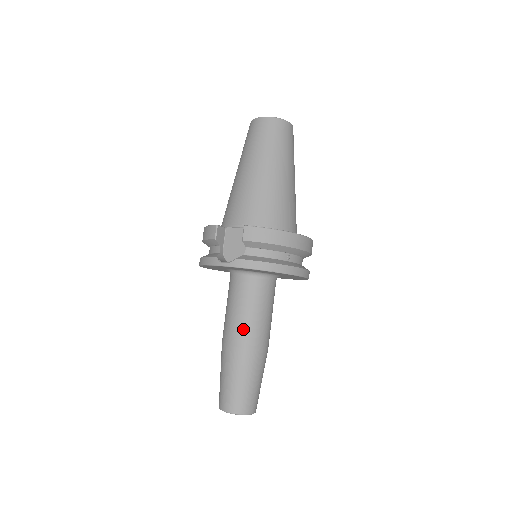
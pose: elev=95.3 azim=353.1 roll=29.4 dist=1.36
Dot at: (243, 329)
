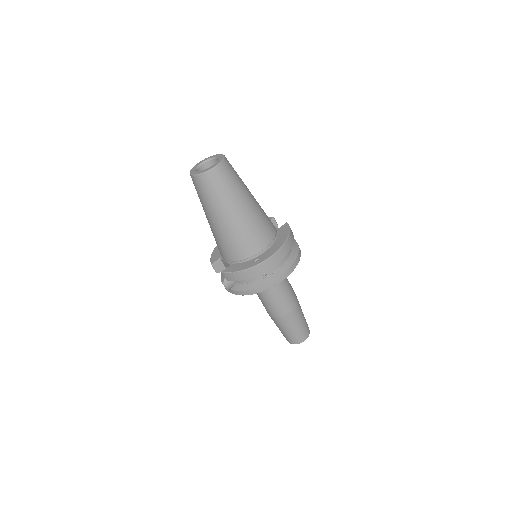
Dot at: (269, 308)
